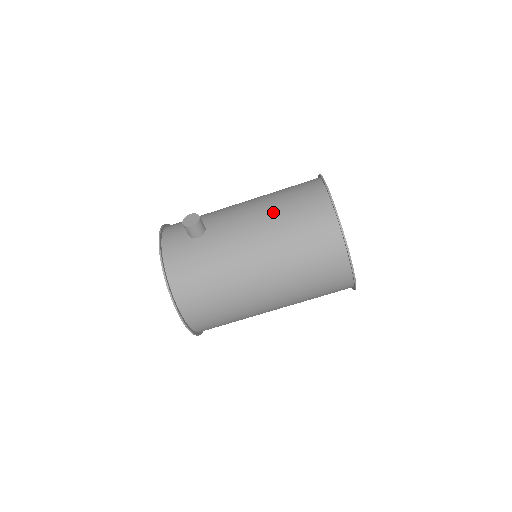
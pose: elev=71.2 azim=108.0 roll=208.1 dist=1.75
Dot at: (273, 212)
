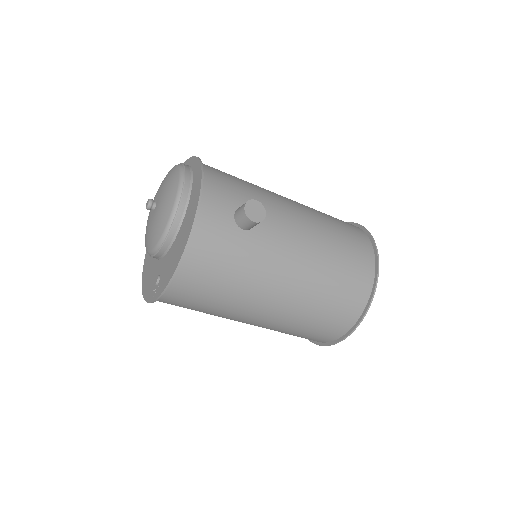
Dot at: (325, 256)
